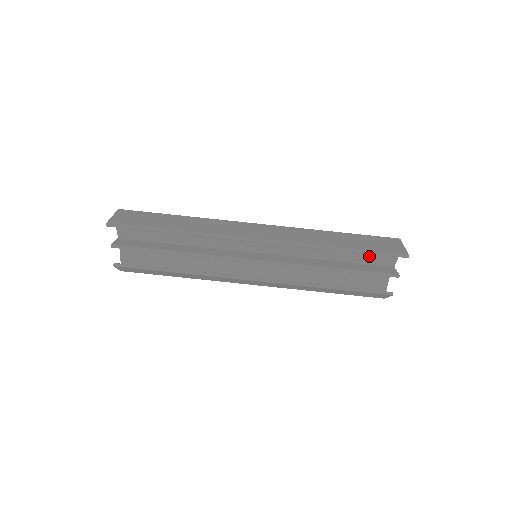
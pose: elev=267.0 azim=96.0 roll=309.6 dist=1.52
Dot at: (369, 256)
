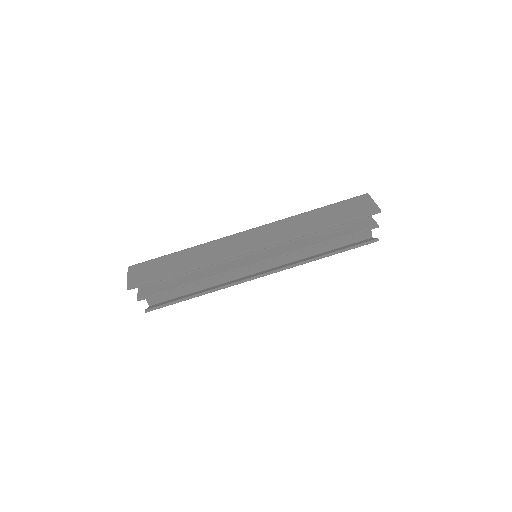
Dot at: occluded
